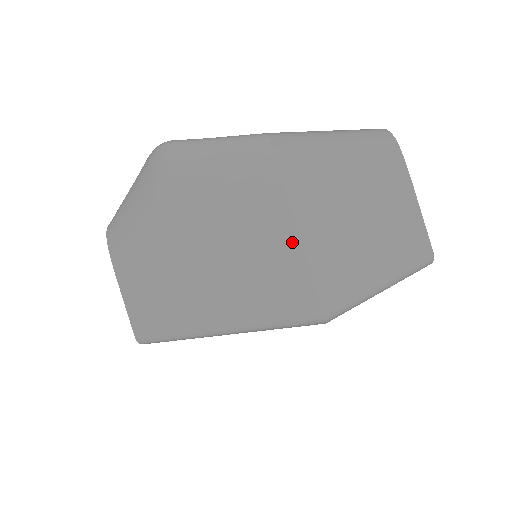
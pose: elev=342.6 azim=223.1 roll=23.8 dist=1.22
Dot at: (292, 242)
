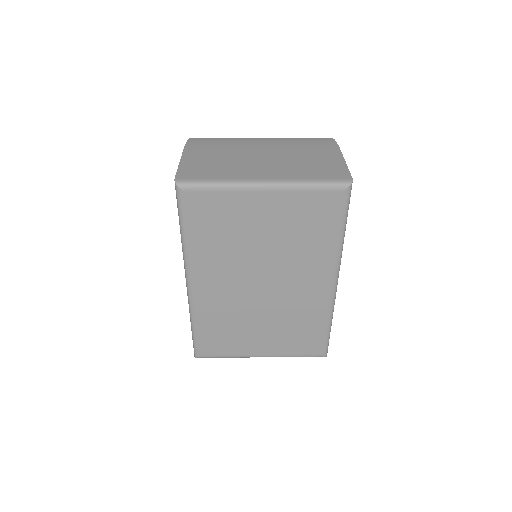
Dot at: occluded
